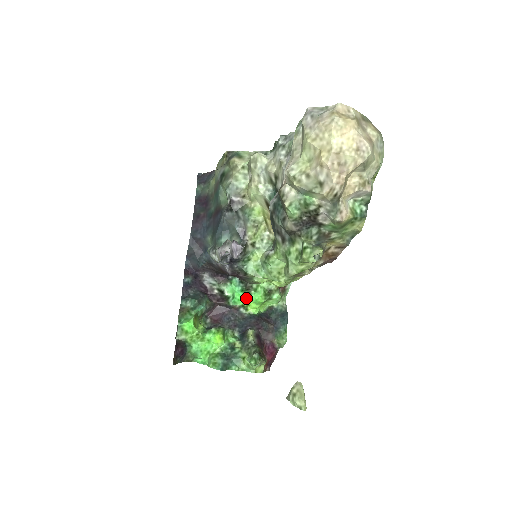
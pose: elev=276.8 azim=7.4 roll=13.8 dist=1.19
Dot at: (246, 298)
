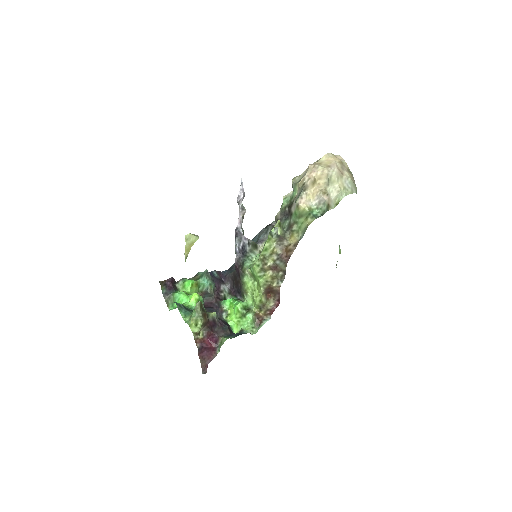
Dot at: (232, 300)
